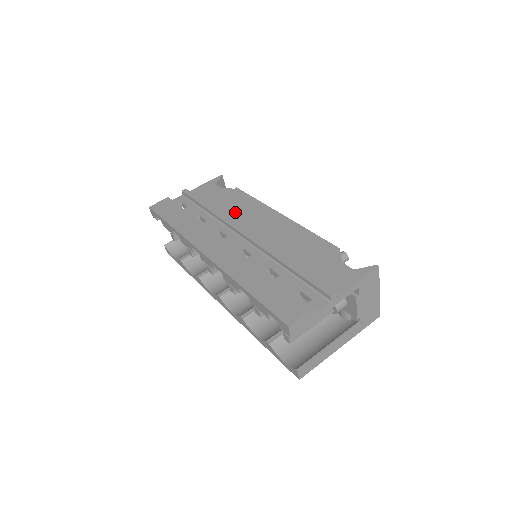
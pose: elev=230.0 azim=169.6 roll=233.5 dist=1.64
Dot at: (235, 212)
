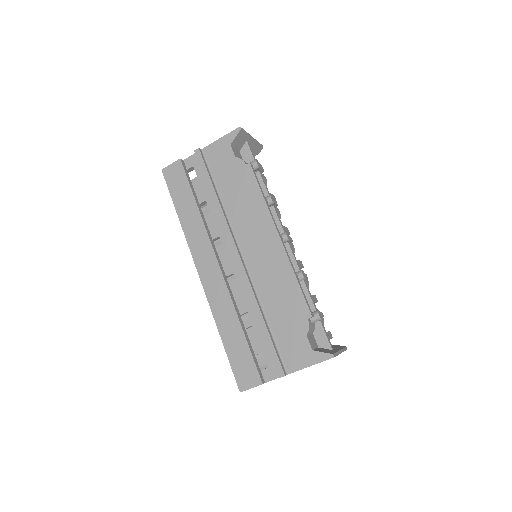
Dot at: (238, 211)
